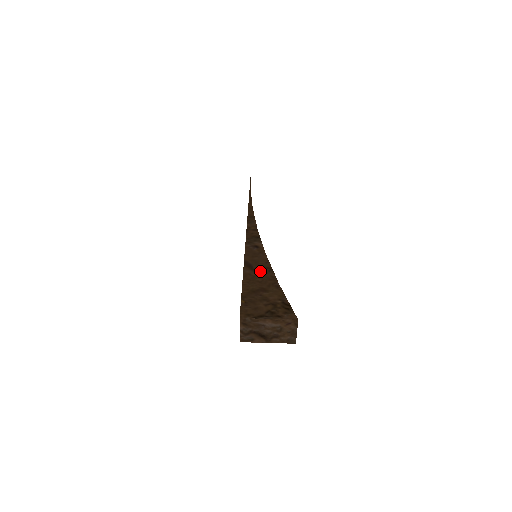
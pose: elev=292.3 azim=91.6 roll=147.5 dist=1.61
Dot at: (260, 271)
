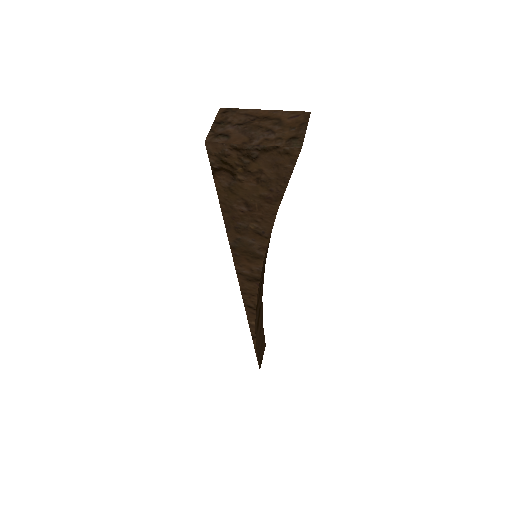
Dot at: occluded
